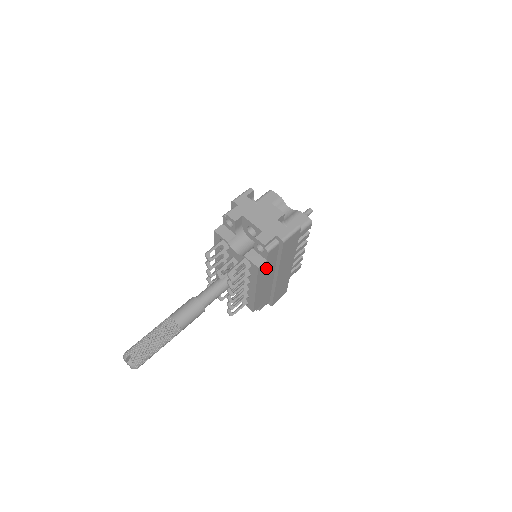
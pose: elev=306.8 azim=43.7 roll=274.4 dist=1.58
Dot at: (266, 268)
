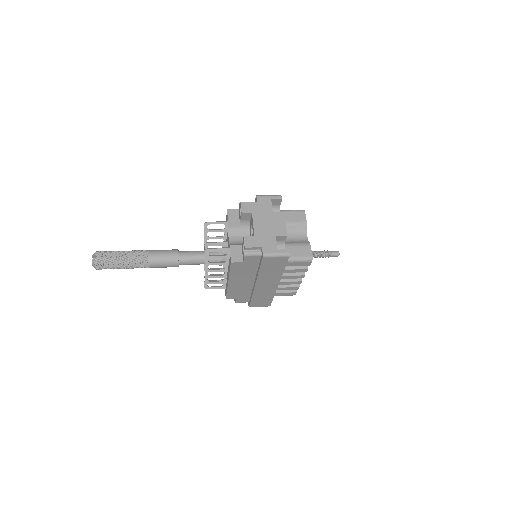
Dot at: (243, 269)
